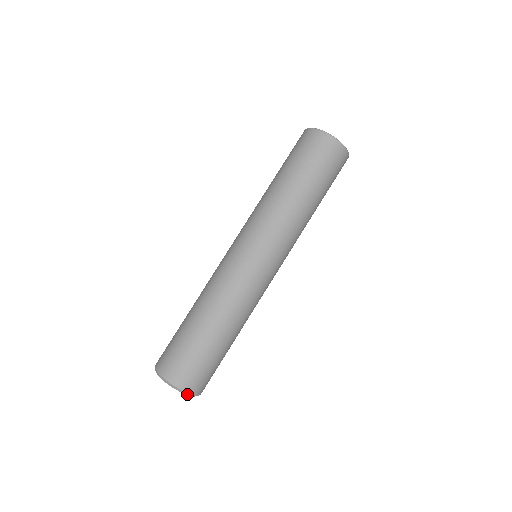
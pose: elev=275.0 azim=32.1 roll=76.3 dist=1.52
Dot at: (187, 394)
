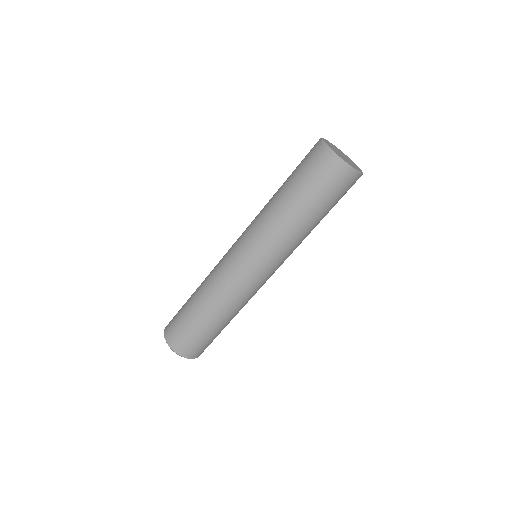
Dot at: (177, 354)
